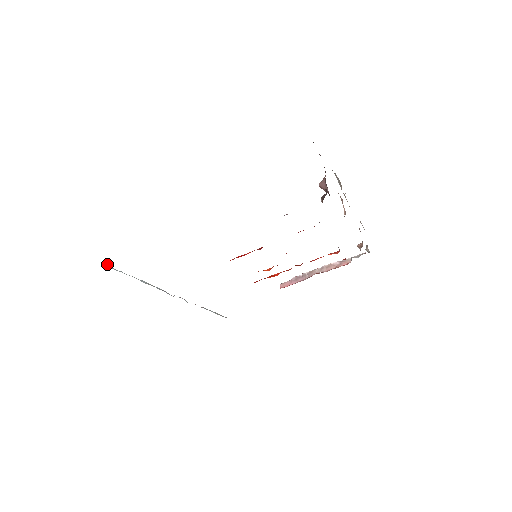
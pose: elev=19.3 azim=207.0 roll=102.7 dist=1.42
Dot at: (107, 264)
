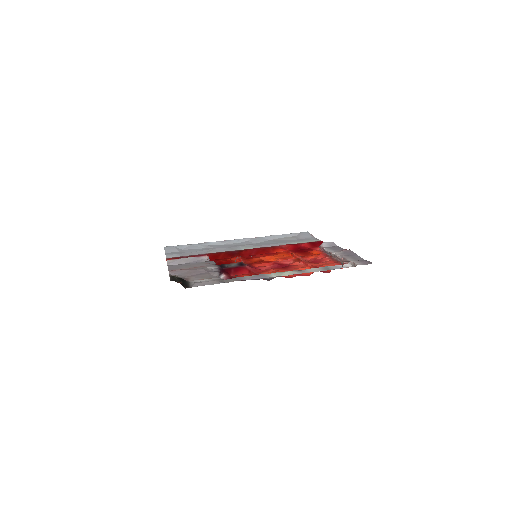
Dot at: occluded
